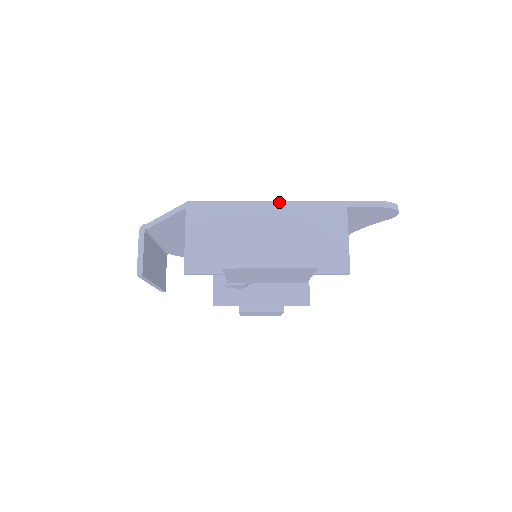
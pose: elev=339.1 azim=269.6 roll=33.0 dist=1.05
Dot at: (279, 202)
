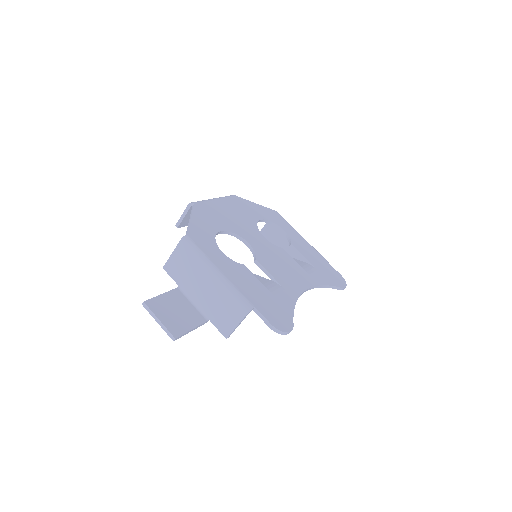
Dot at: (221, 278)
